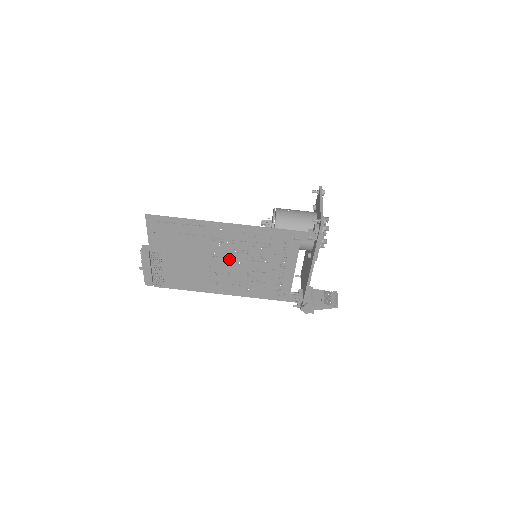
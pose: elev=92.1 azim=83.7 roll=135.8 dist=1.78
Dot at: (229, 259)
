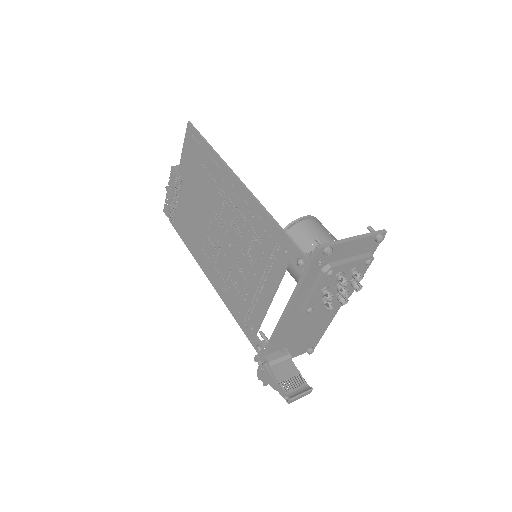
Dot at: (225, 231)
